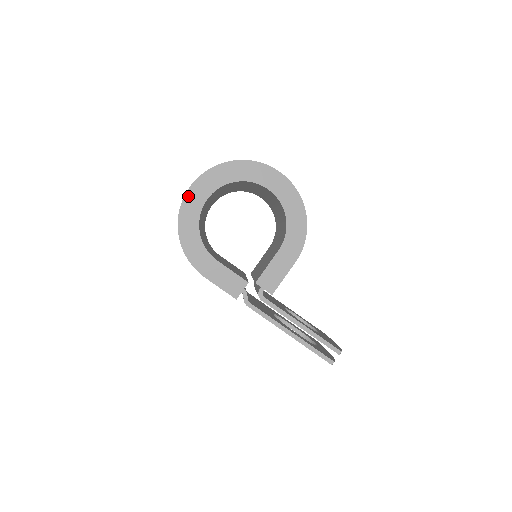
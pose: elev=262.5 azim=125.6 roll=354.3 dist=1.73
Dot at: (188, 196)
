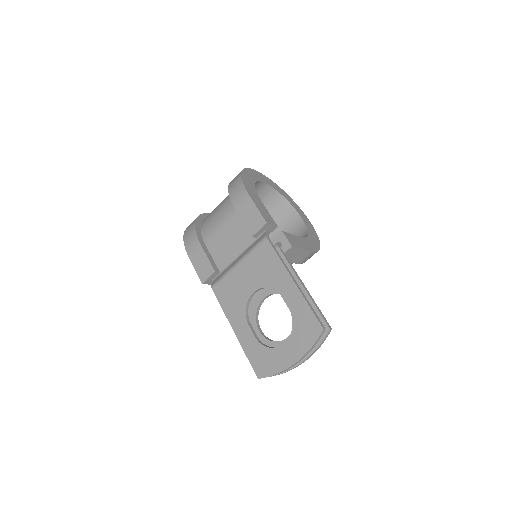
Dot at: (255, 171)
